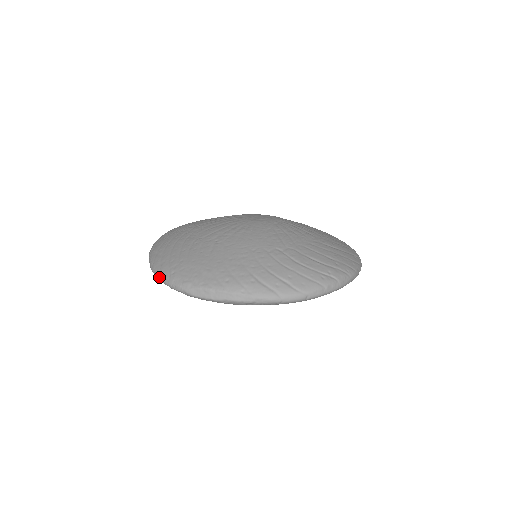
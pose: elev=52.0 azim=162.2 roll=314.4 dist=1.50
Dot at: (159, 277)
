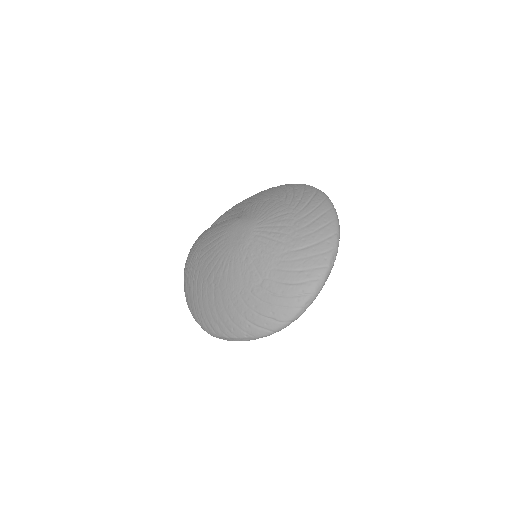
Dot at: occluded
